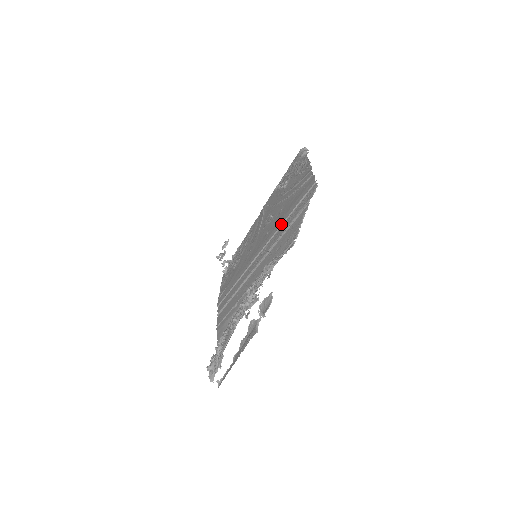
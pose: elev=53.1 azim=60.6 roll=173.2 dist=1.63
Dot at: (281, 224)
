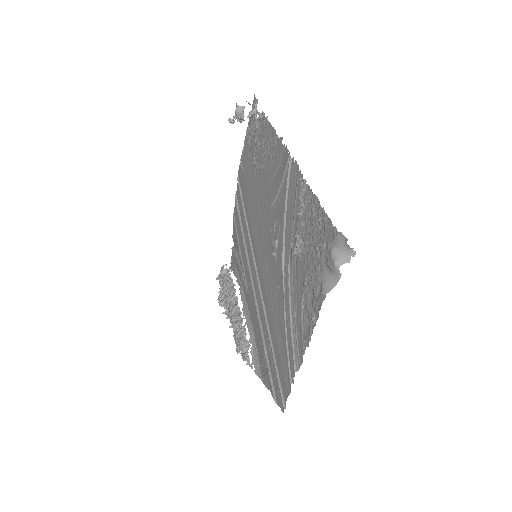
Dot at: (265, 323)
